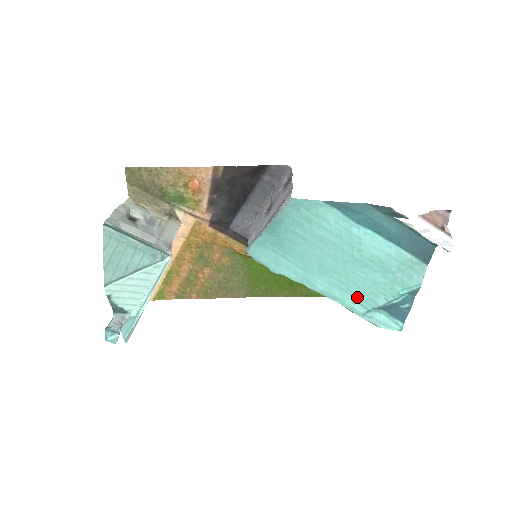
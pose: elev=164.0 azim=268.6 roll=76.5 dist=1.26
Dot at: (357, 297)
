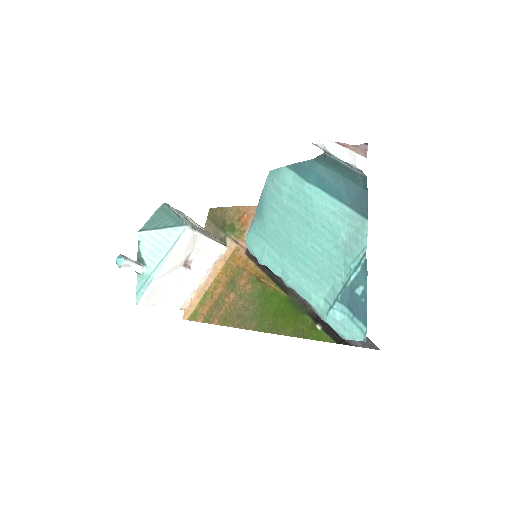
Dot at: (320, 286)
